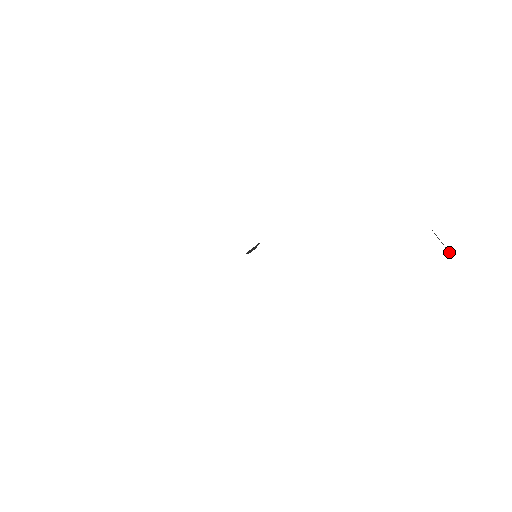
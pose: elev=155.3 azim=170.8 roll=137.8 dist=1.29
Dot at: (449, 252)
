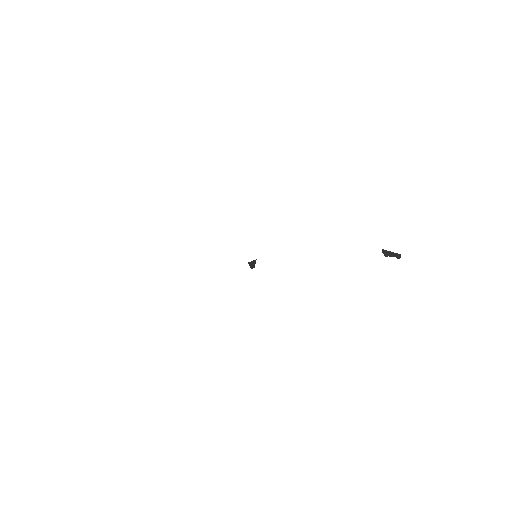
Dot at: (397, 257)
